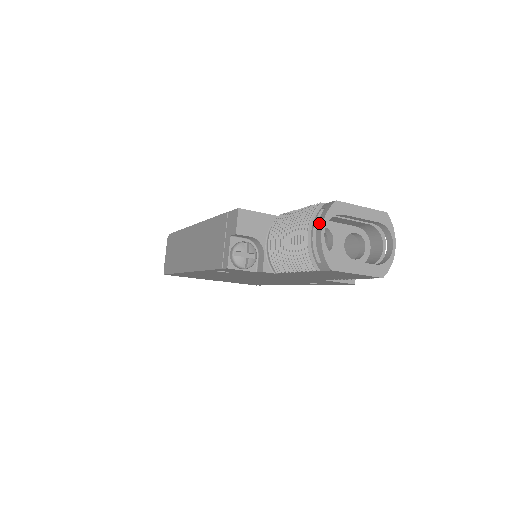
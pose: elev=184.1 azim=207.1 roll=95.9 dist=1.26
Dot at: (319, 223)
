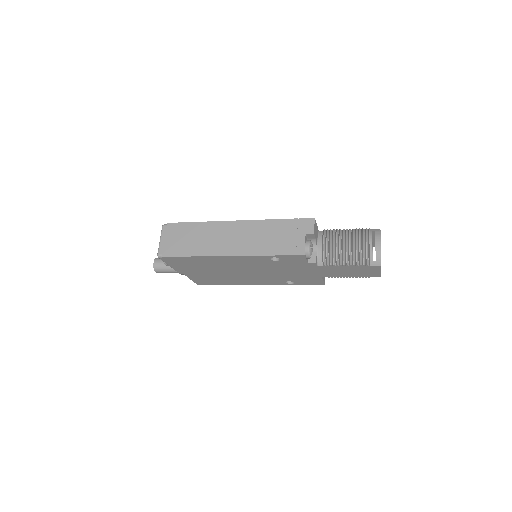
Dot at: (377, 239)
